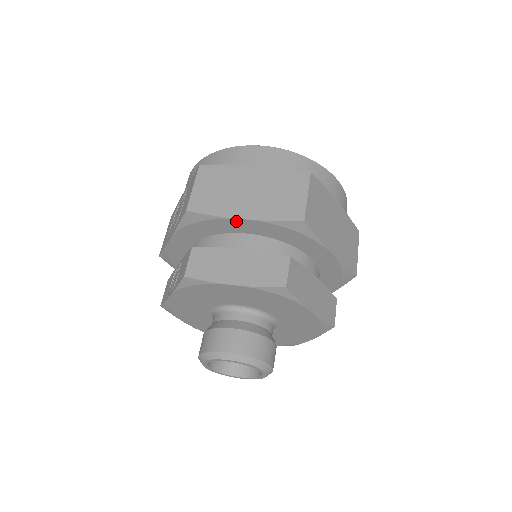
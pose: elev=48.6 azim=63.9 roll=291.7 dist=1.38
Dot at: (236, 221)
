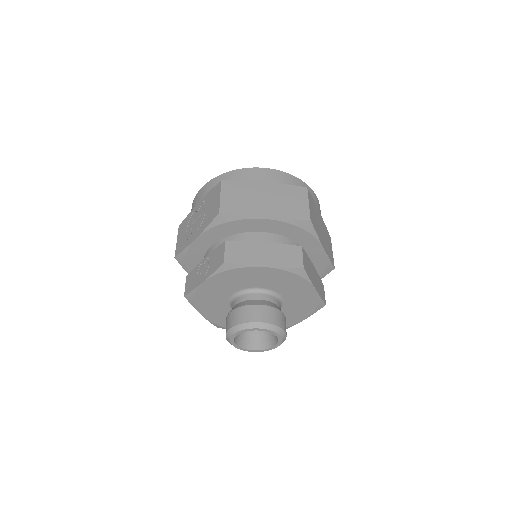
Dot at: (259, 221)
